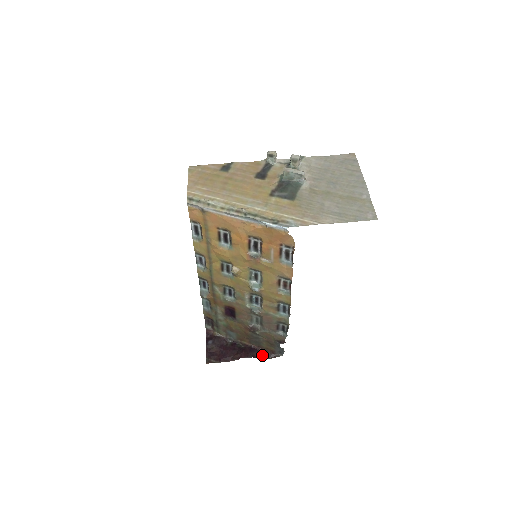
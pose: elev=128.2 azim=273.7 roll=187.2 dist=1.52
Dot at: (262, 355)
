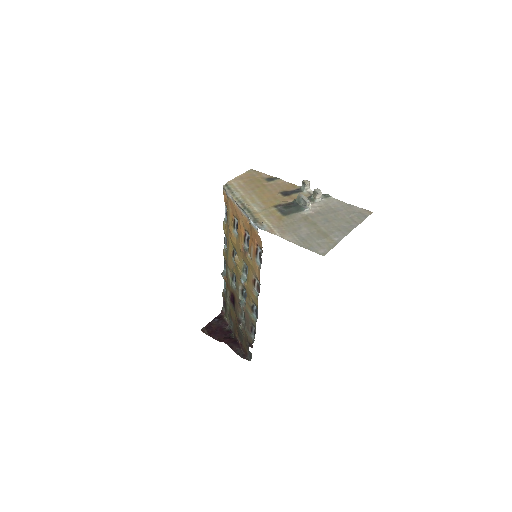
Dot at: (239, 351)
